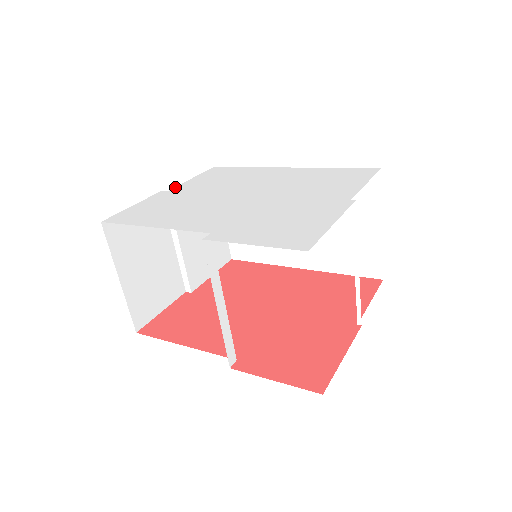
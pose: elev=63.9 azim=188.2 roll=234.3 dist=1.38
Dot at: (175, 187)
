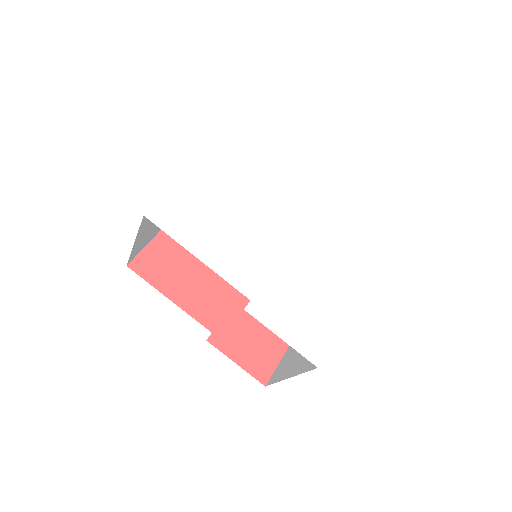
Dot at: (211, 162)
